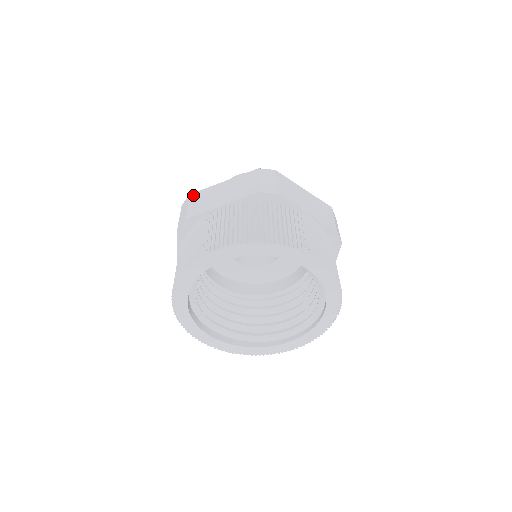
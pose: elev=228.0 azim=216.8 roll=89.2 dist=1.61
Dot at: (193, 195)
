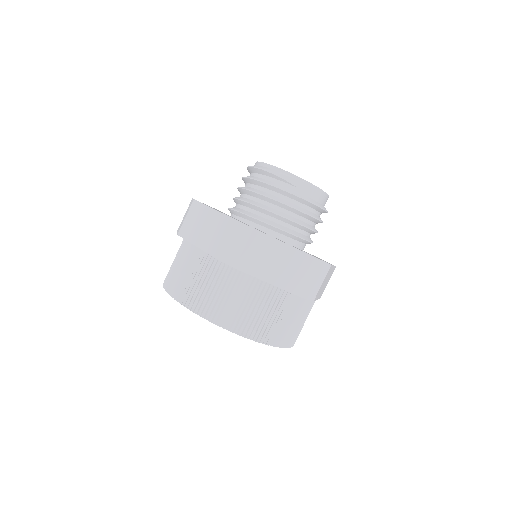
Dot at: (194, 204)
